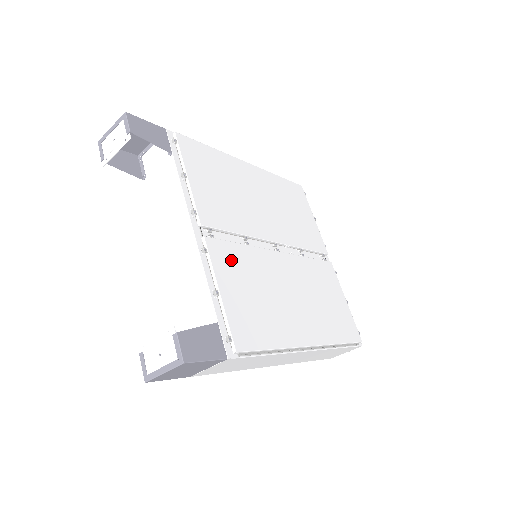
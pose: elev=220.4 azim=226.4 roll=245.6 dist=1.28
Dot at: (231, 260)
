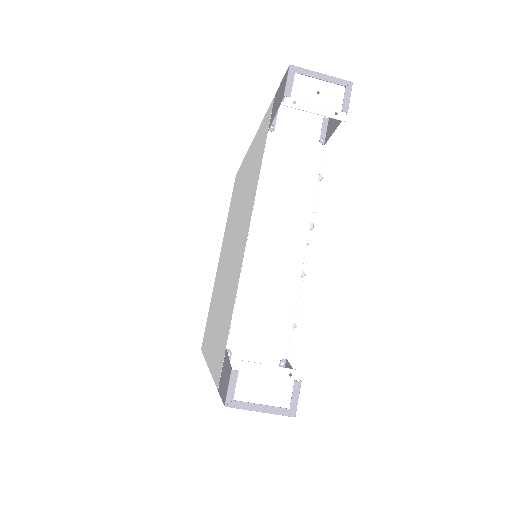
Dot at: occluded
